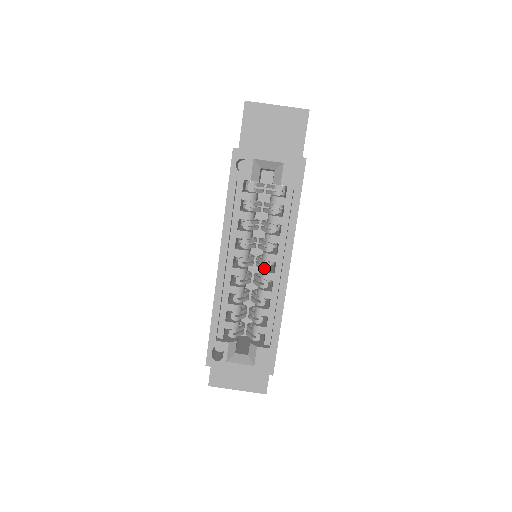
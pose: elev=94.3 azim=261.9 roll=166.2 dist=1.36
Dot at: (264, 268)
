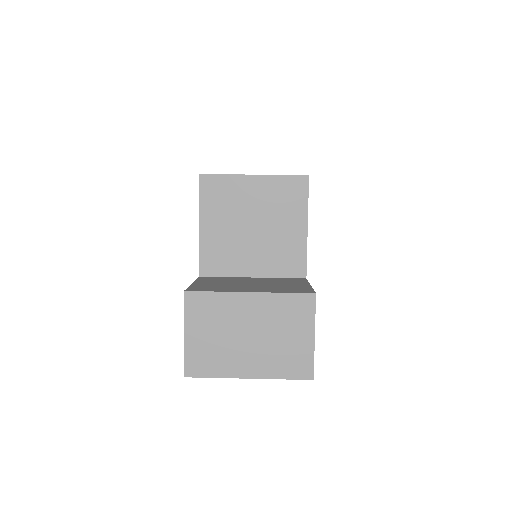
Dot at: occluded
